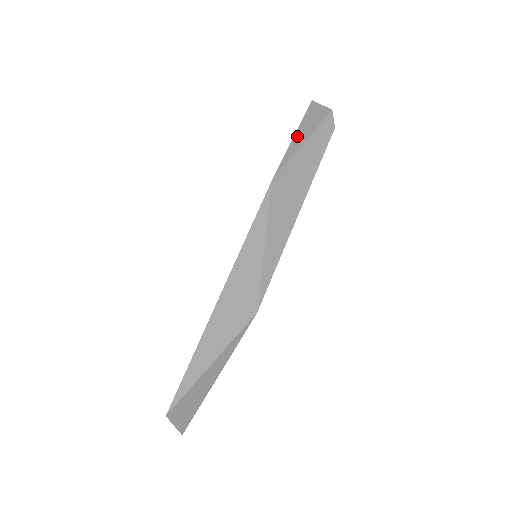
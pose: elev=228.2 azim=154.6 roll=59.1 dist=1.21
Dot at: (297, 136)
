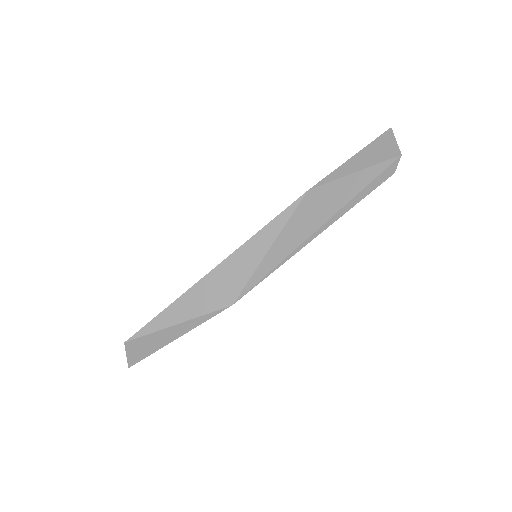
Dot at: (355, 159)
